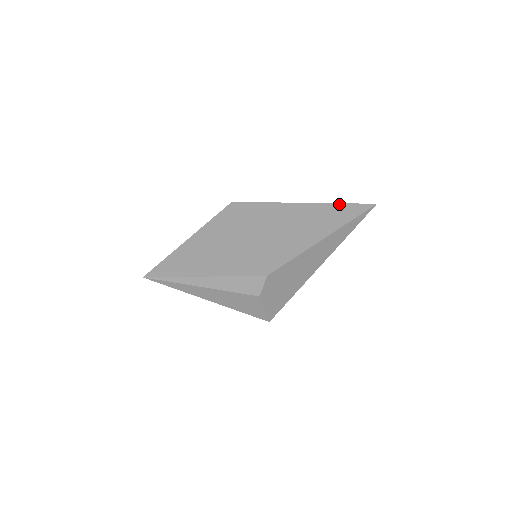
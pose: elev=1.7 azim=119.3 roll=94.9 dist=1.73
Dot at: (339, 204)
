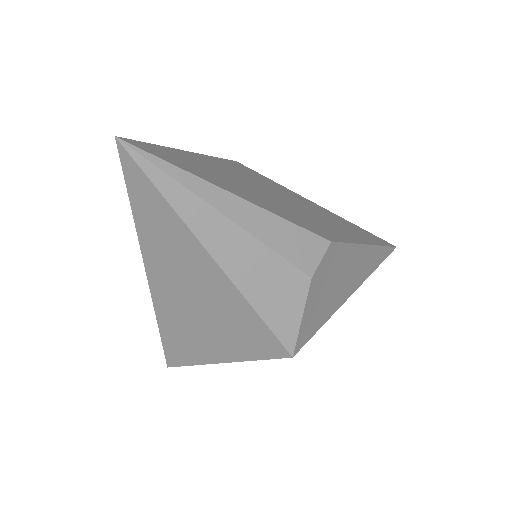
Dot at: occluded
